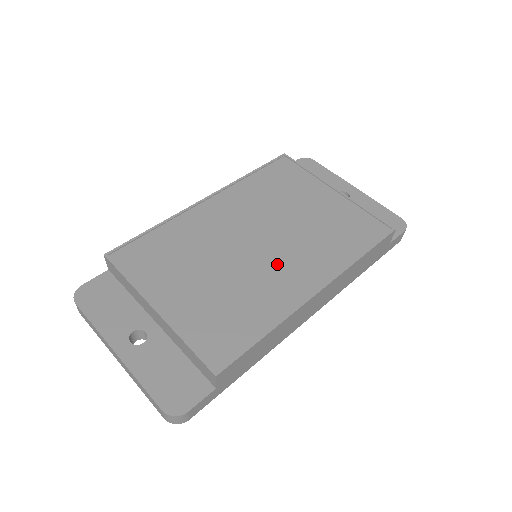
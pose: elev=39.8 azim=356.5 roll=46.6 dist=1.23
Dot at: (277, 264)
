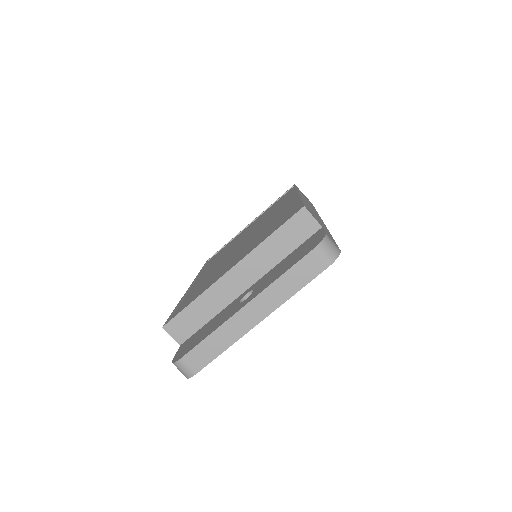
Dot at: (265, 223)
